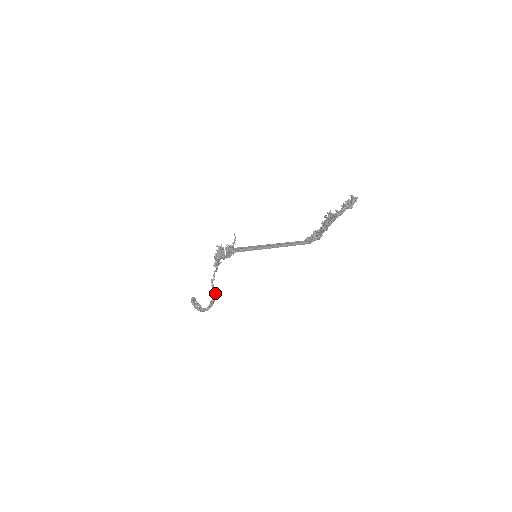
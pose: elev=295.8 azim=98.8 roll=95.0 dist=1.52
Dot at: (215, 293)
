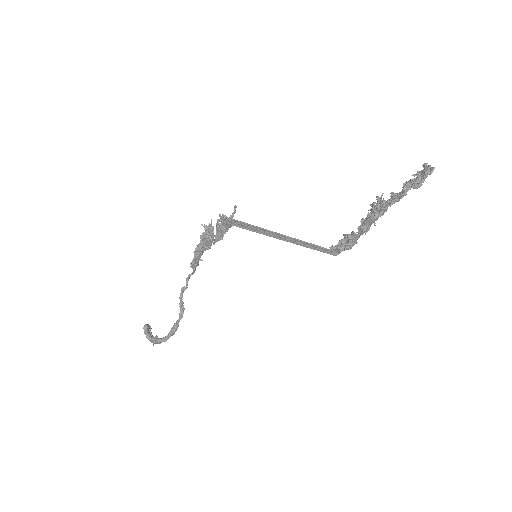
Dot at: (182, 312)
